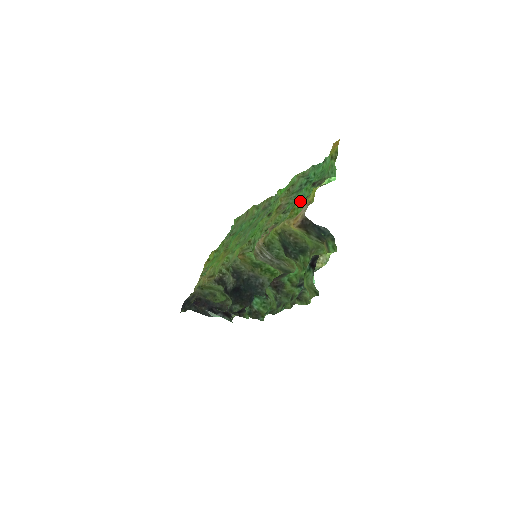
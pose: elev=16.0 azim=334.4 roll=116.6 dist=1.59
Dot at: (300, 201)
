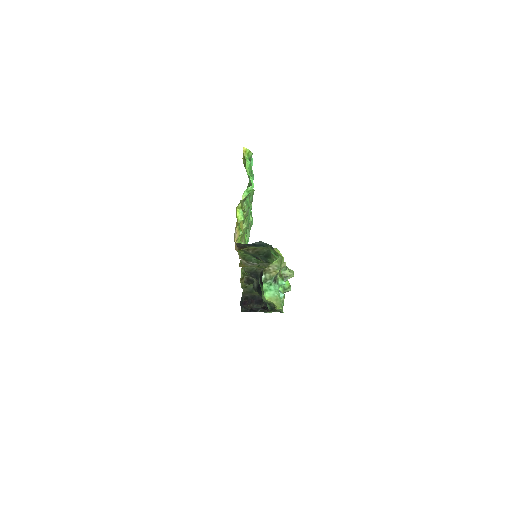
Dot at: occluded
